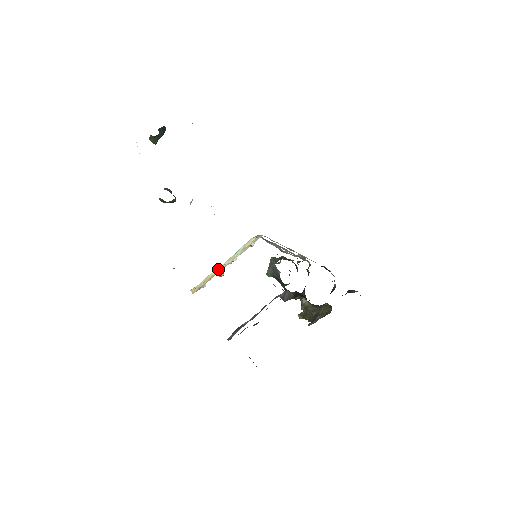
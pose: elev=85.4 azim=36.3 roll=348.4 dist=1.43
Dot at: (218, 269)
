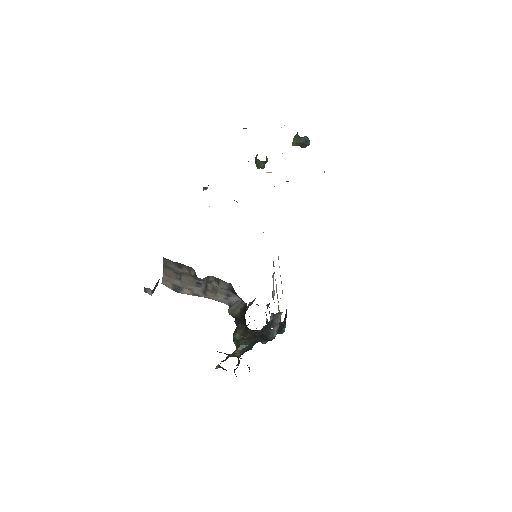
Dot at: occluded
